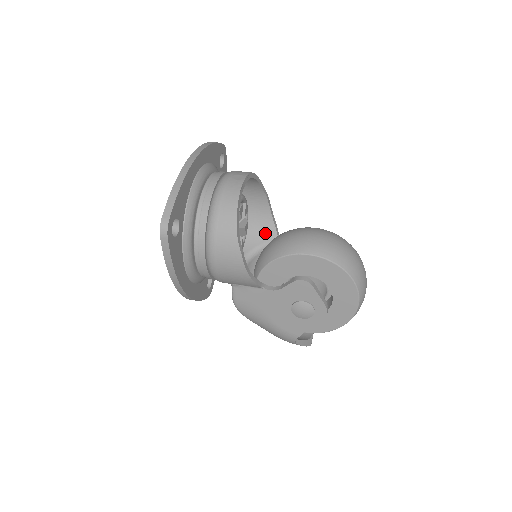
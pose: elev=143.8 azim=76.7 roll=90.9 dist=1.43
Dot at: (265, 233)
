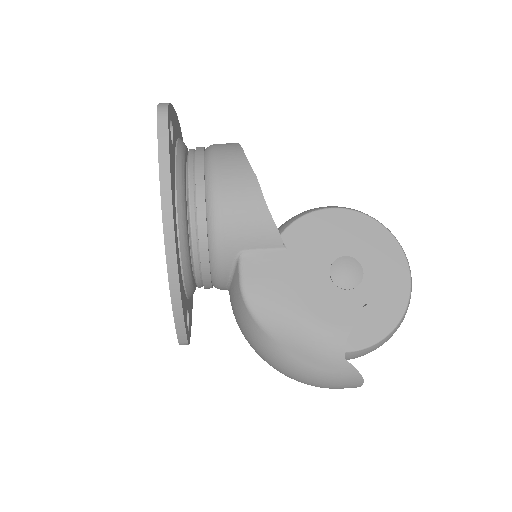
Dot at: occluded
